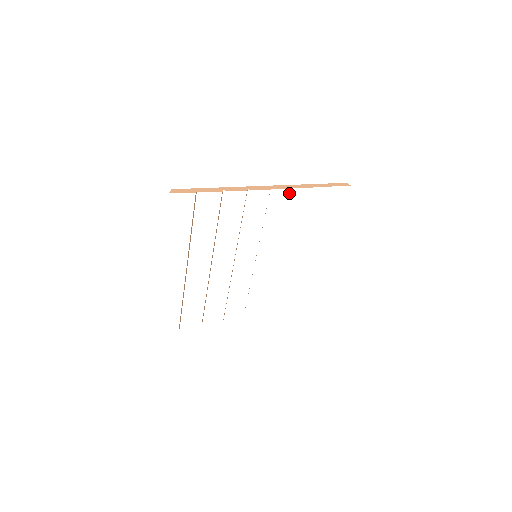
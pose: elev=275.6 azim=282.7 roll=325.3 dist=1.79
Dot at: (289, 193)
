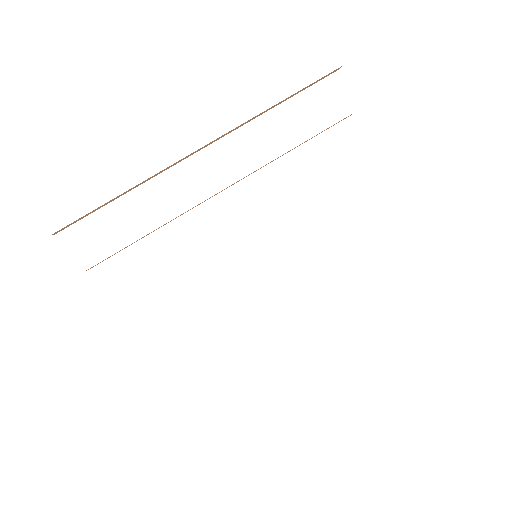
Dot at: (370, 221)
